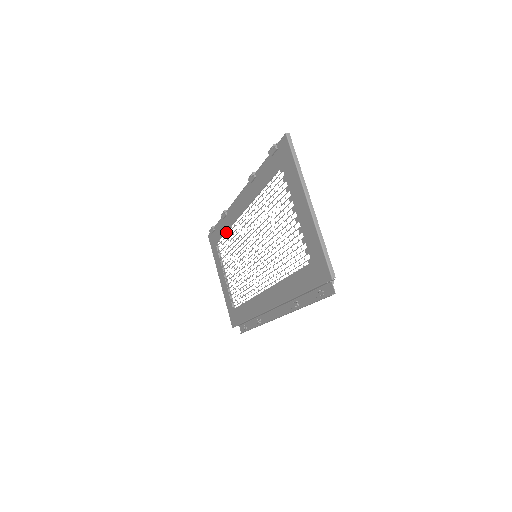
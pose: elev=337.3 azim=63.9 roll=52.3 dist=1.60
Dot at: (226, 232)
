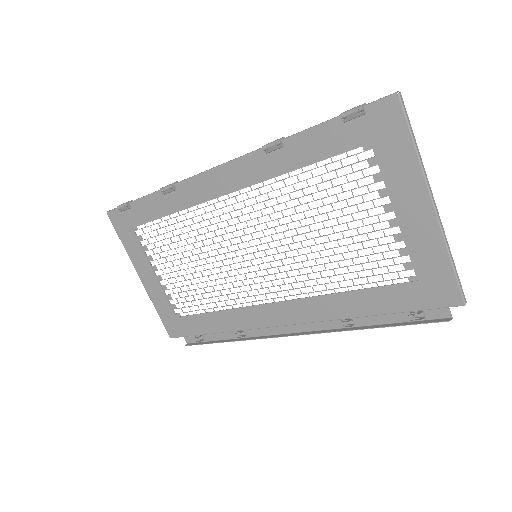
Dot at: (169, 214)
